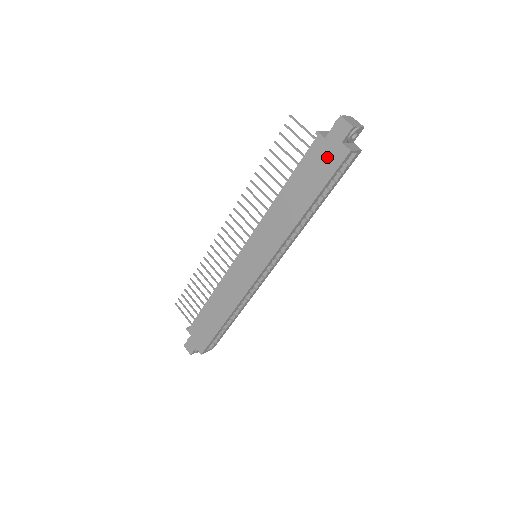
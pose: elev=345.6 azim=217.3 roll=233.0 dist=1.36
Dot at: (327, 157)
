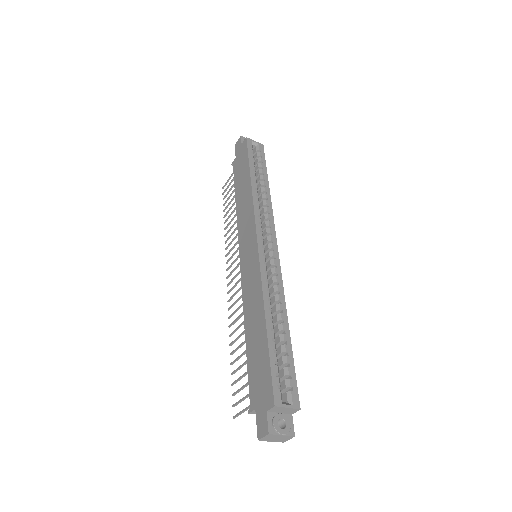
Dot at: (241, 156)
